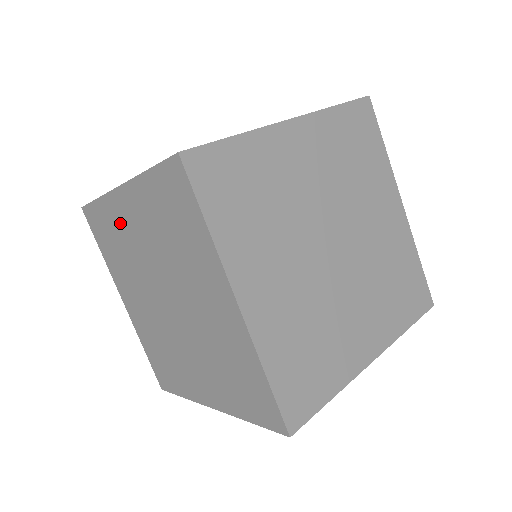
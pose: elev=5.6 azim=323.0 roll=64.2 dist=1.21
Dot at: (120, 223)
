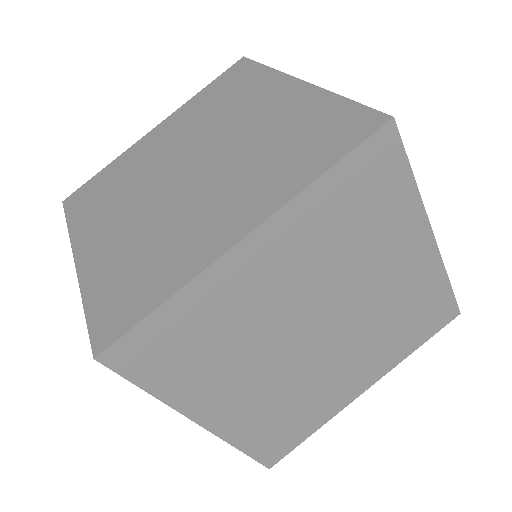
Dot at: occluded
